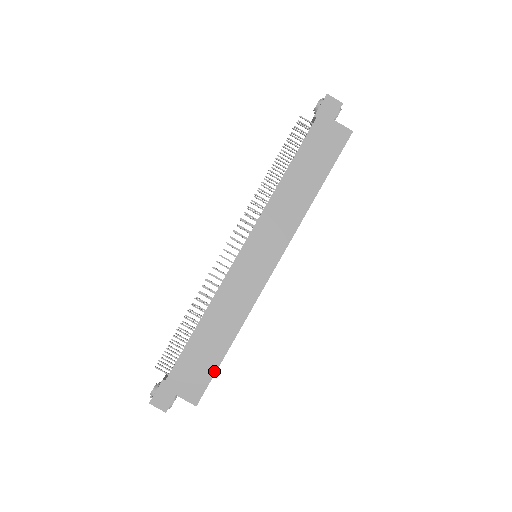
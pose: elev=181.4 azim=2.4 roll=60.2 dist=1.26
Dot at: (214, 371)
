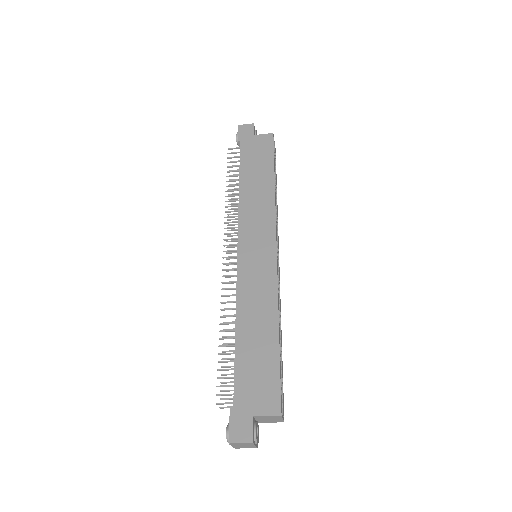
Dot at: (278, 368)
